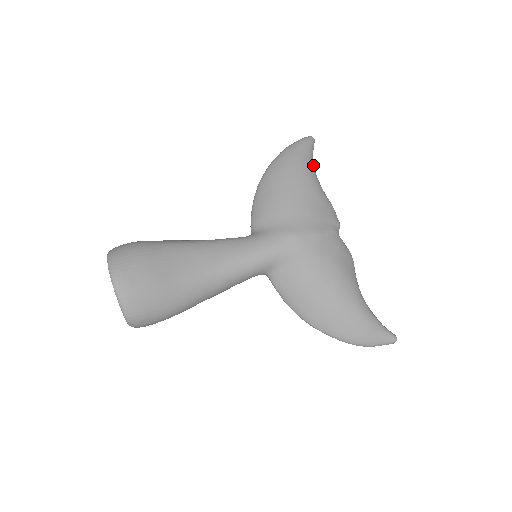
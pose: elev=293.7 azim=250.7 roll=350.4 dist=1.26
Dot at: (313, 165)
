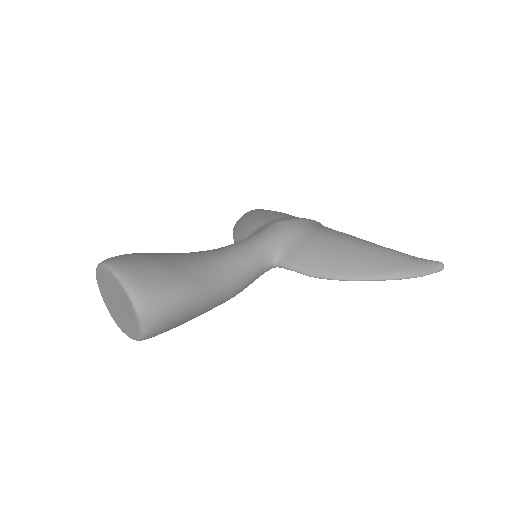
Dot at: occluded
